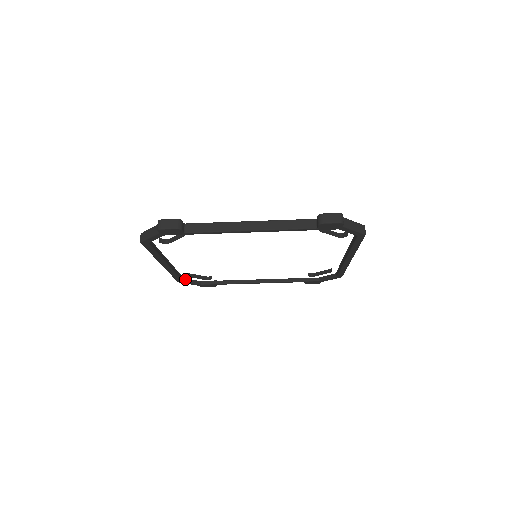
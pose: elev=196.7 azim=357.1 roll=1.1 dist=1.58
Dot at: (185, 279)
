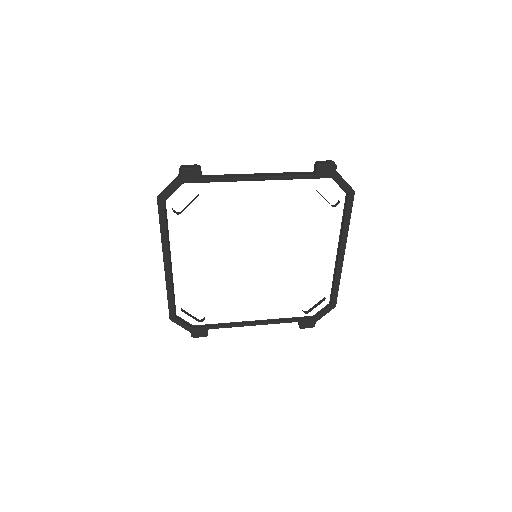
Dot at: (177, 317)
